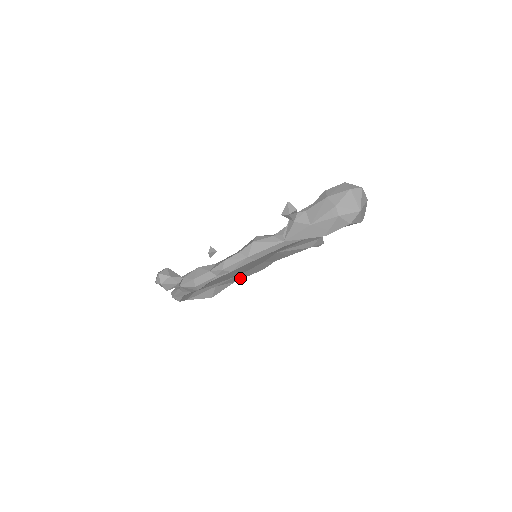
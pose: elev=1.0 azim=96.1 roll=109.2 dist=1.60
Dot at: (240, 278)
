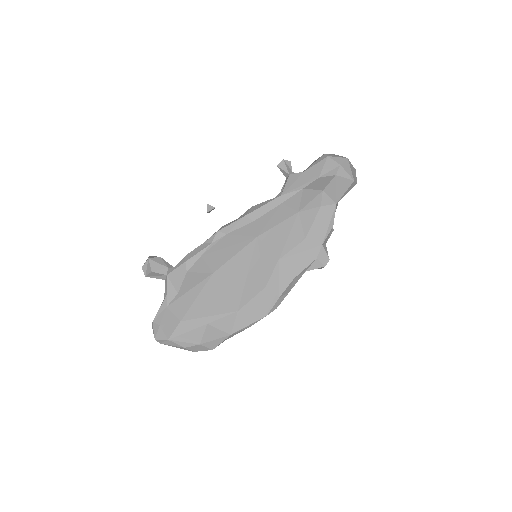
Dot at: (238, 326)
